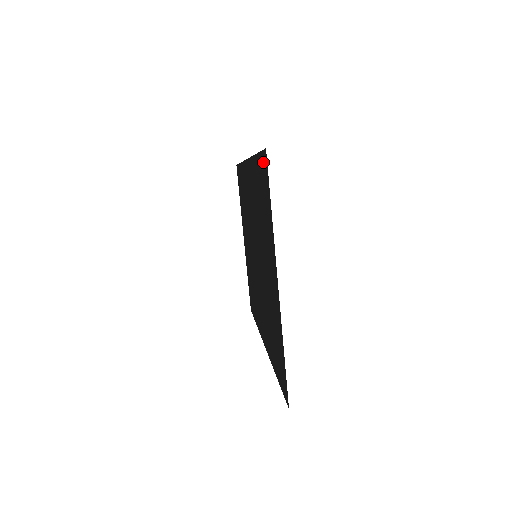
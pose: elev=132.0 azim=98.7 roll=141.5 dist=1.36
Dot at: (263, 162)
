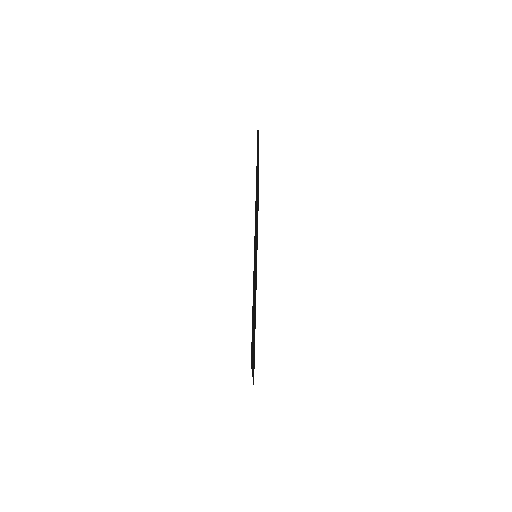
Dot at: (251, 343)
